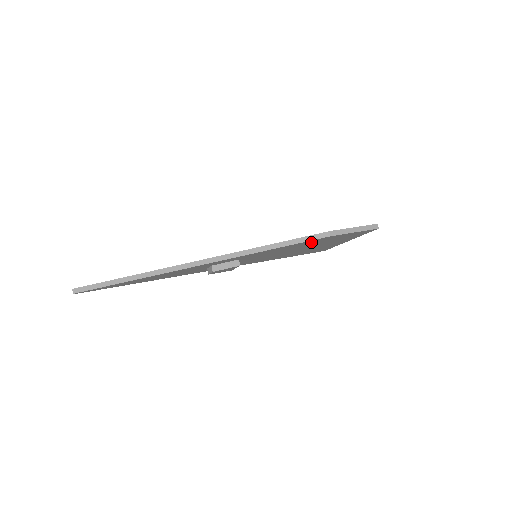
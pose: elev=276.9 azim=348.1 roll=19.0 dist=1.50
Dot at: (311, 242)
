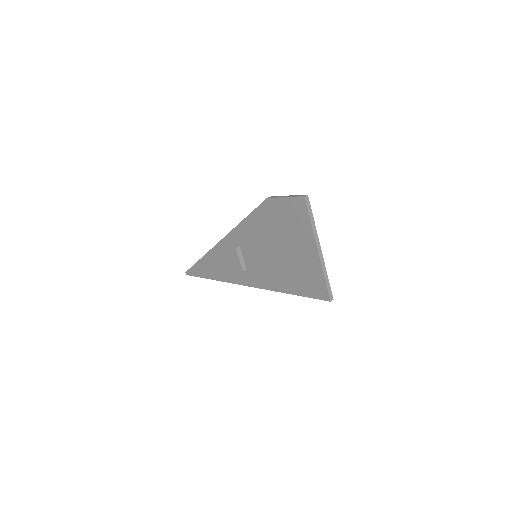
Dot at: (266, 217)
